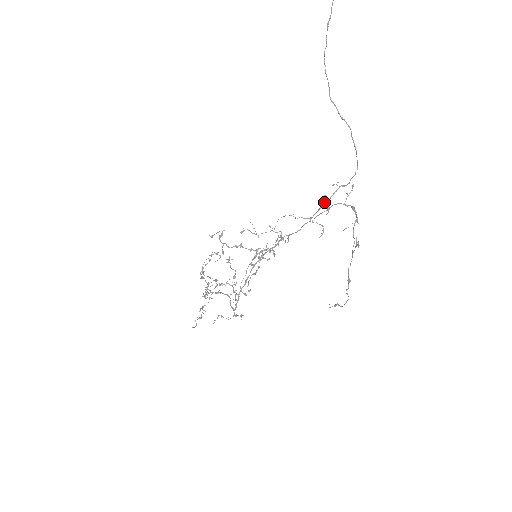
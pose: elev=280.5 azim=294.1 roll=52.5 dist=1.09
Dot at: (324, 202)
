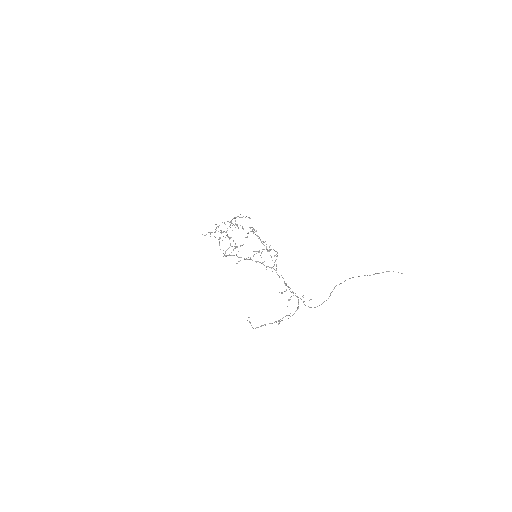
Dot at: (293, 293)
